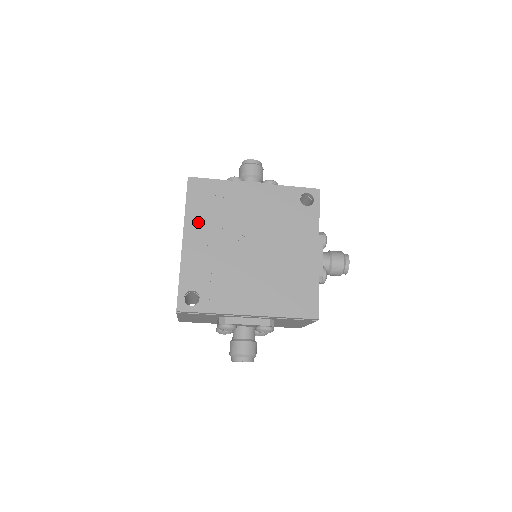
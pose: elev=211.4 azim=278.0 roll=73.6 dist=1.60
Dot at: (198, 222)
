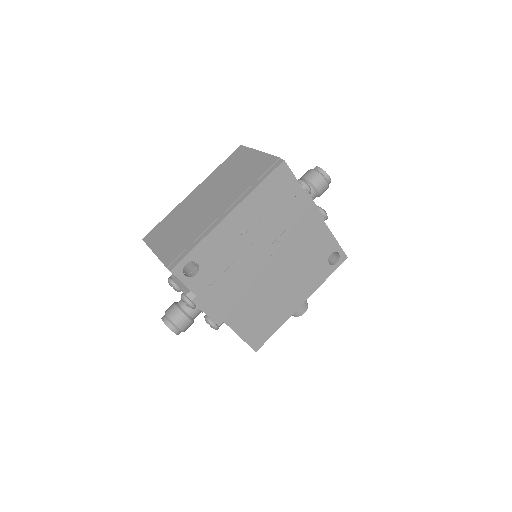
Dot at: (254, 208)
